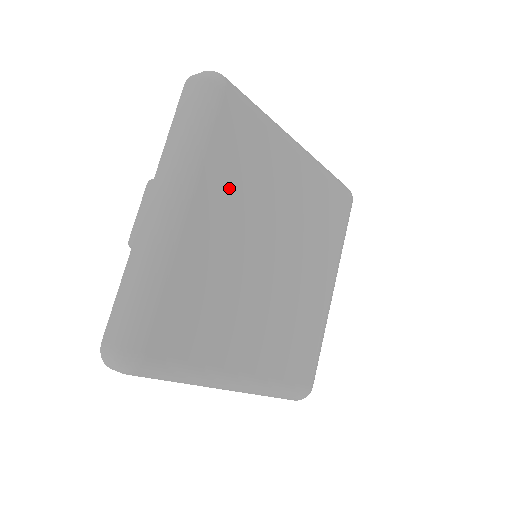
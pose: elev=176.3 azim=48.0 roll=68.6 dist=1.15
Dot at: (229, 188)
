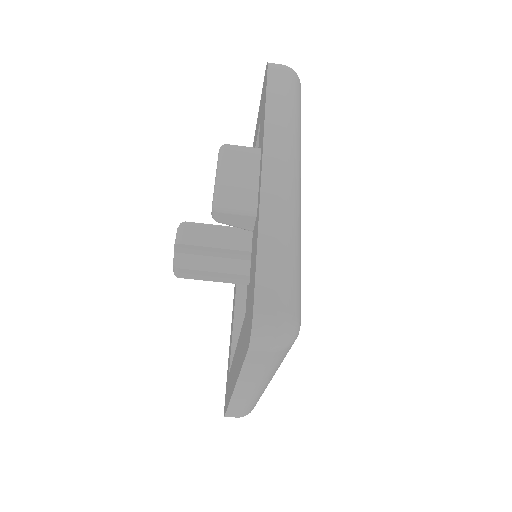
Dot at: occluded
